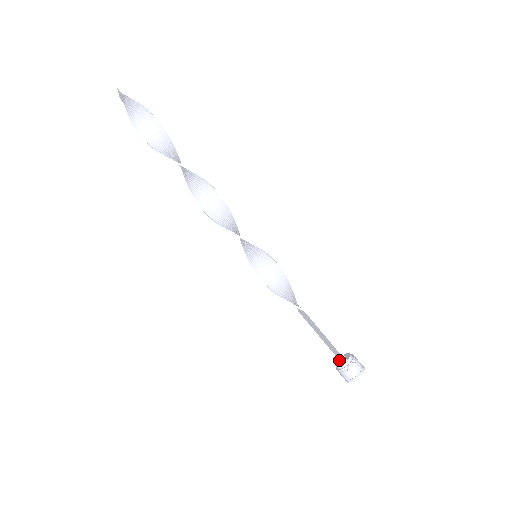
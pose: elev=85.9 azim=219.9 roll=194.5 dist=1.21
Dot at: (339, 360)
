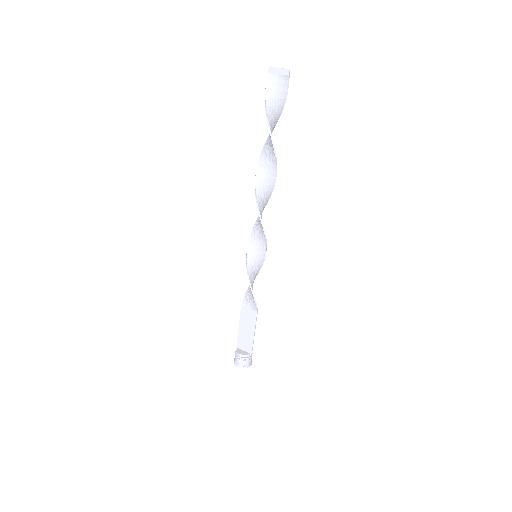
Dot at: (240, 350)
